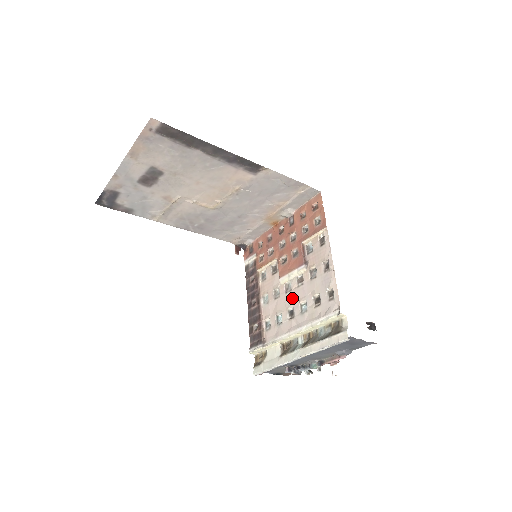
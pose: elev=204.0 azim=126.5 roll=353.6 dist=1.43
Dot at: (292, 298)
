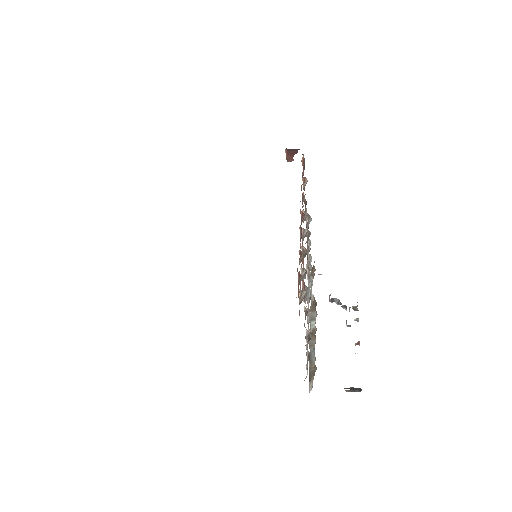
Dot at: occluded
